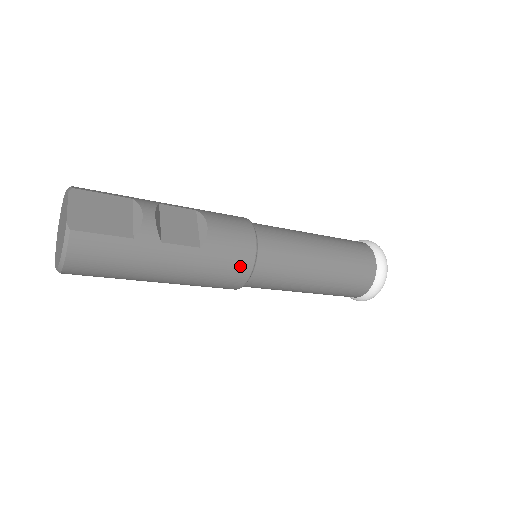
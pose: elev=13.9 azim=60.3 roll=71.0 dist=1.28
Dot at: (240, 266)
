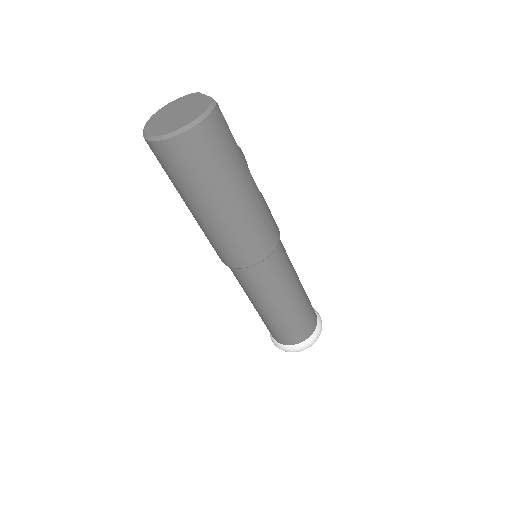
Dot at: (274, 234)
